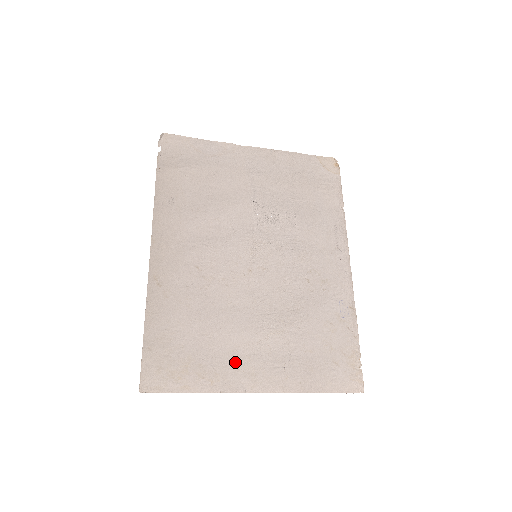
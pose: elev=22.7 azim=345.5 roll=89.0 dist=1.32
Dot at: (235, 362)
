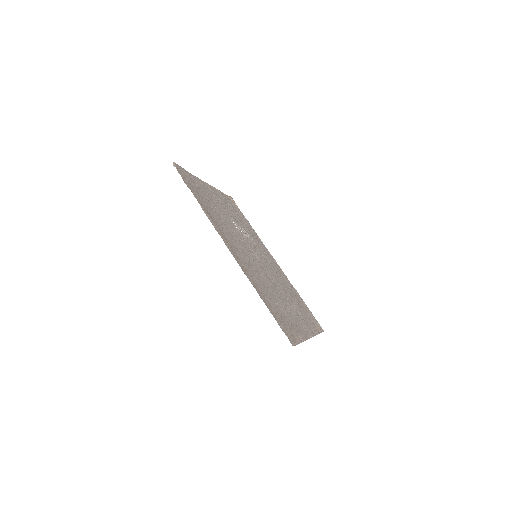
Dot at: (296, 321)
